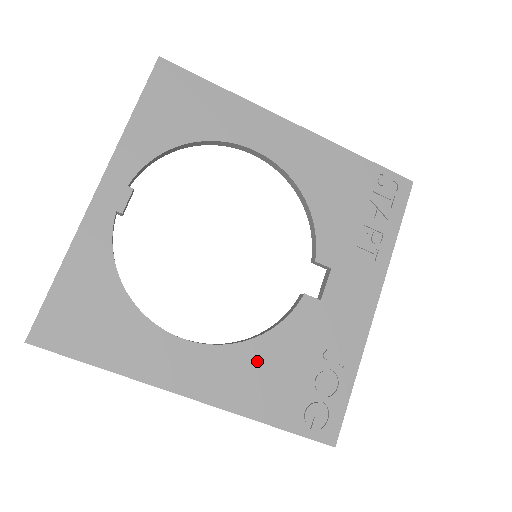
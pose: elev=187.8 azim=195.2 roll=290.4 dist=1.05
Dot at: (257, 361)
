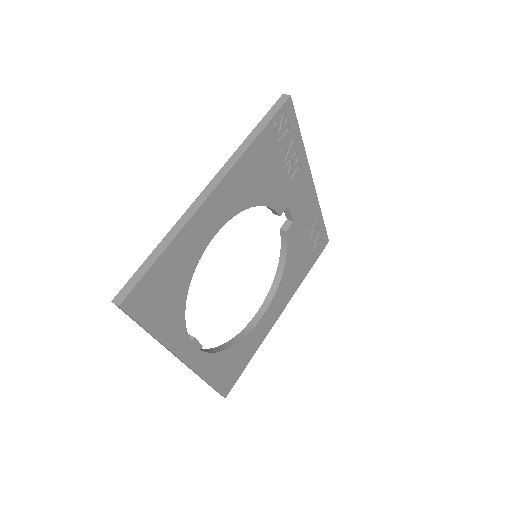
Dot at: (290, 274)
